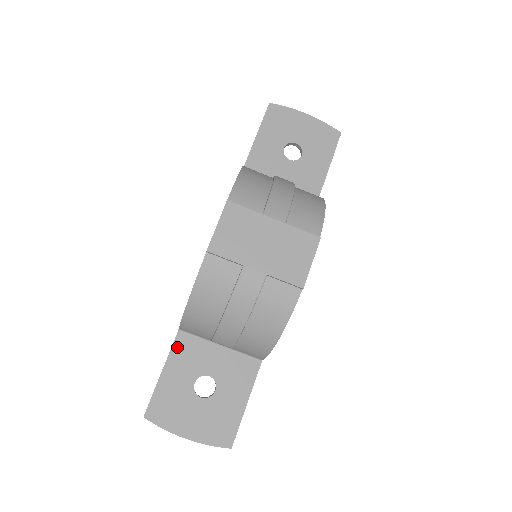
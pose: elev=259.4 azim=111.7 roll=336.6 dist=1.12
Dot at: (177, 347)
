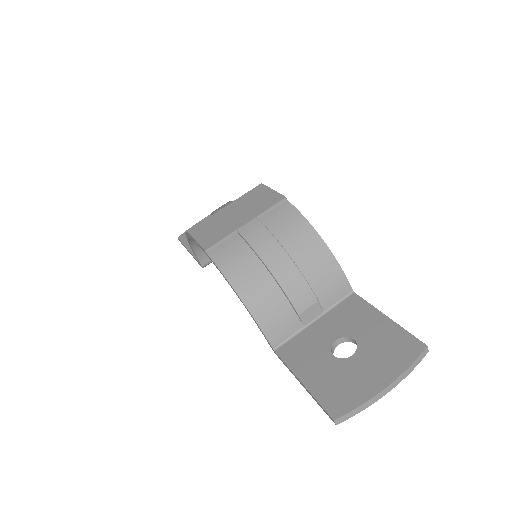
Dot at: (288, 358)
